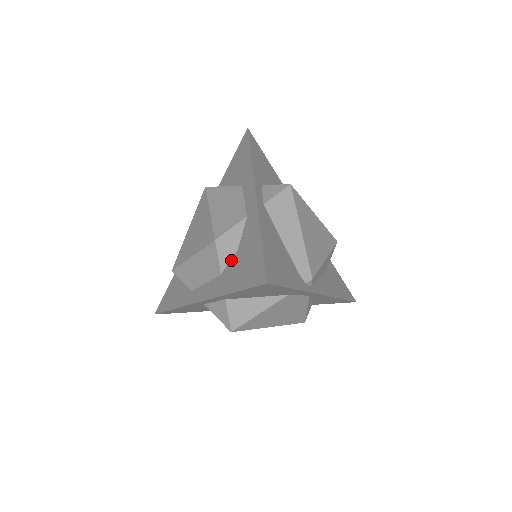
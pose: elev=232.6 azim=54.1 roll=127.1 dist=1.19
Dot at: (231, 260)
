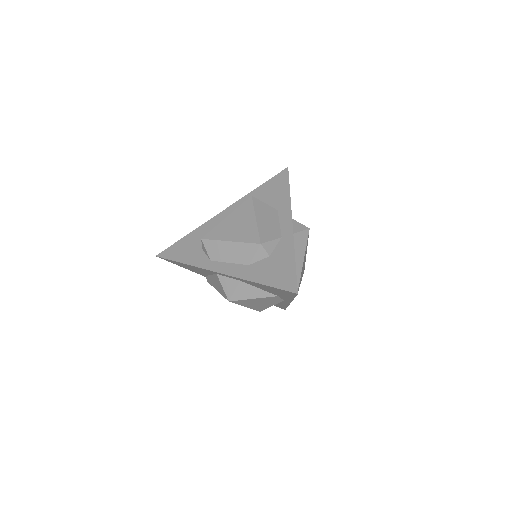
Dot at: (262, 260)
